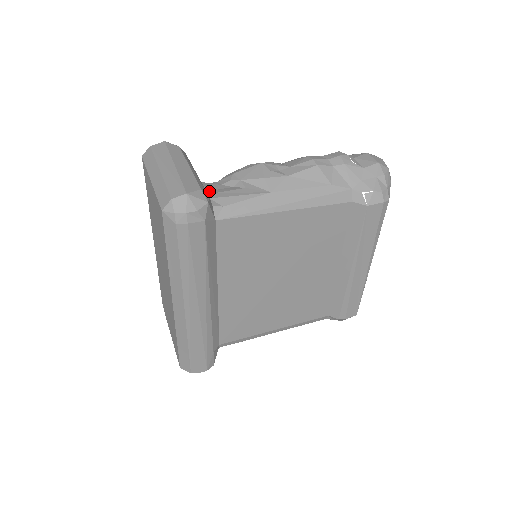
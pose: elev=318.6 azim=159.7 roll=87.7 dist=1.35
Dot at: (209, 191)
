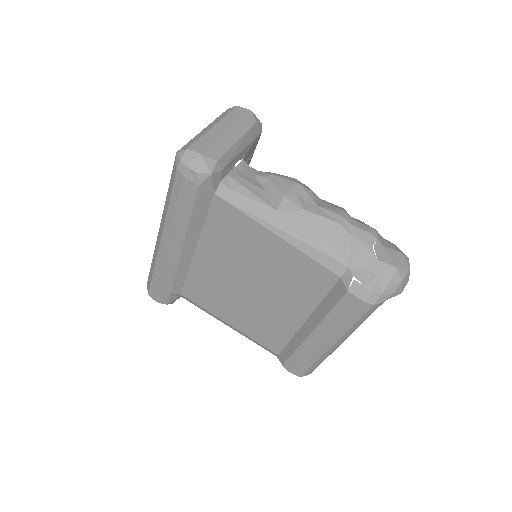
Dot at: (236, 170)
